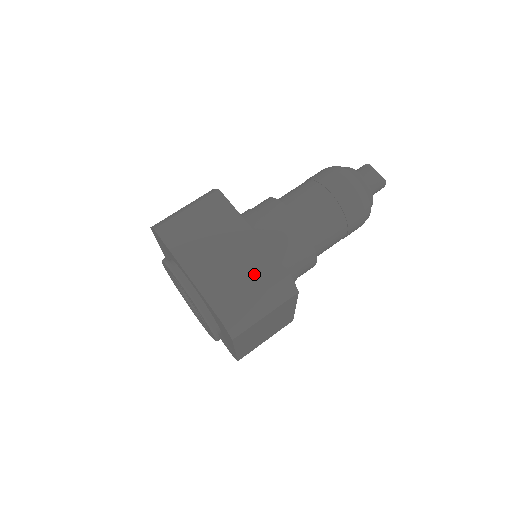
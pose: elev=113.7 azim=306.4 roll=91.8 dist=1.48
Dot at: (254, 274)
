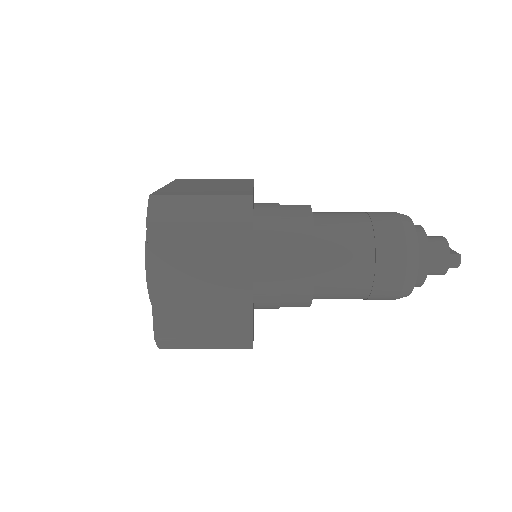
Dot at: (219, 191)
